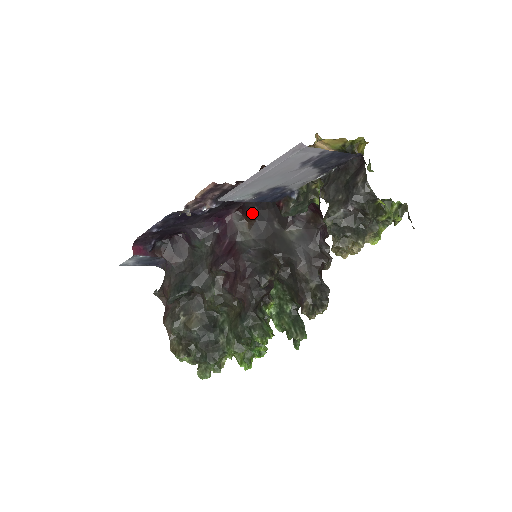
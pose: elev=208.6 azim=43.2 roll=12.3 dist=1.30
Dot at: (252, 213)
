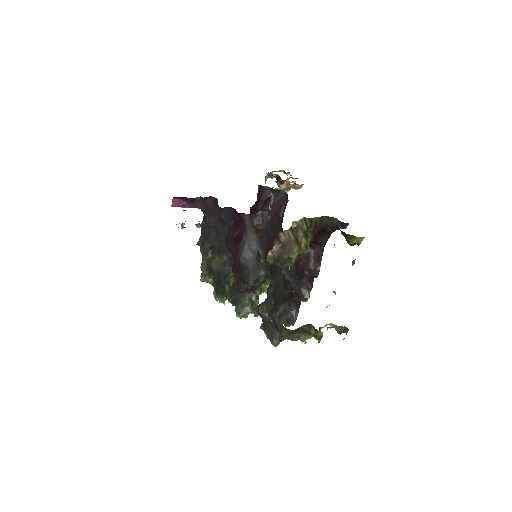
Dot at: (264, 220)
